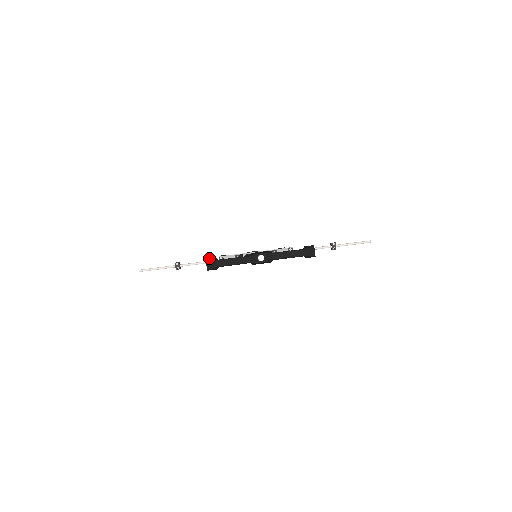
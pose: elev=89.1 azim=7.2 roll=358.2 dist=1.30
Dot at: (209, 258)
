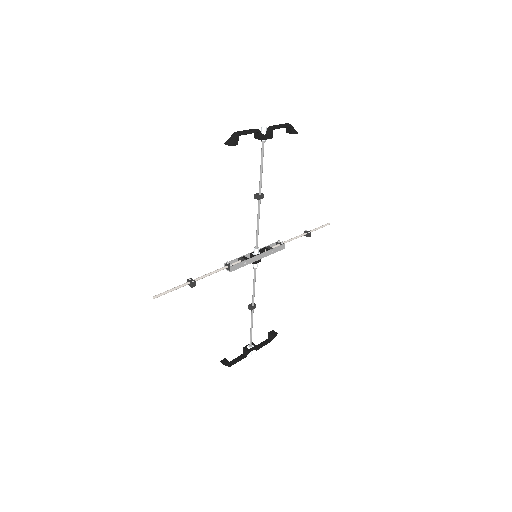
Dot at: (226, 143)
